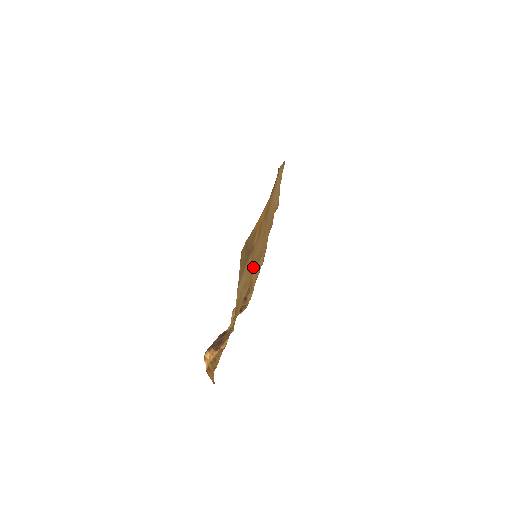
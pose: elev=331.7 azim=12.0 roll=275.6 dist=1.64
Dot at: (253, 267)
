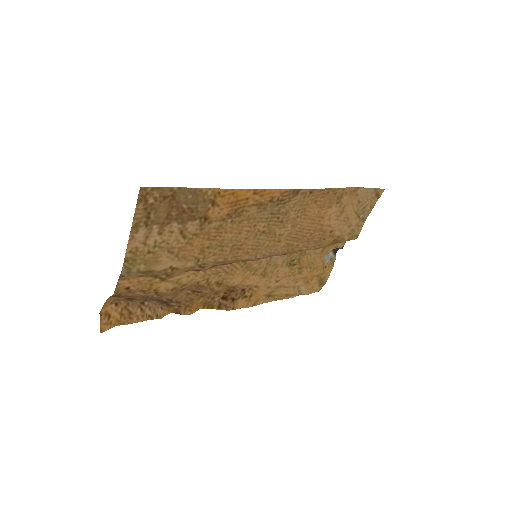
Dot at: (213, 248)
